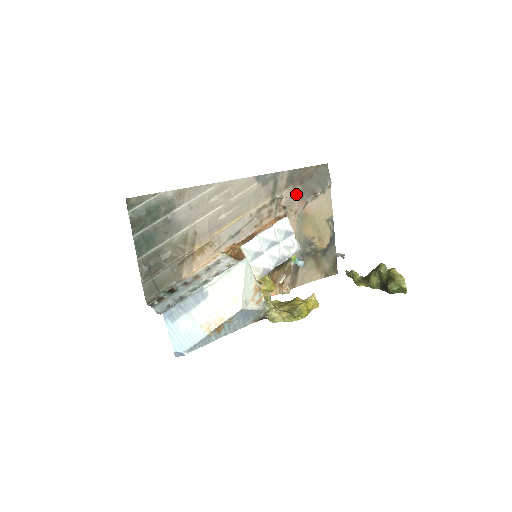
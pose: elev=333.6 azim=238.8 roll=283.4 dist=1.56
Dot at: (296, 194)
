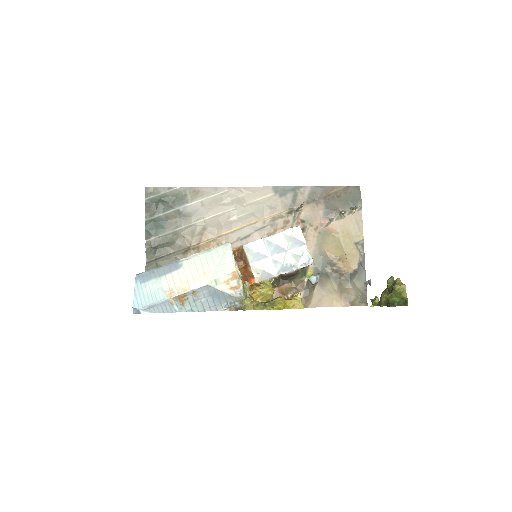
Dot at: (318, 210)
